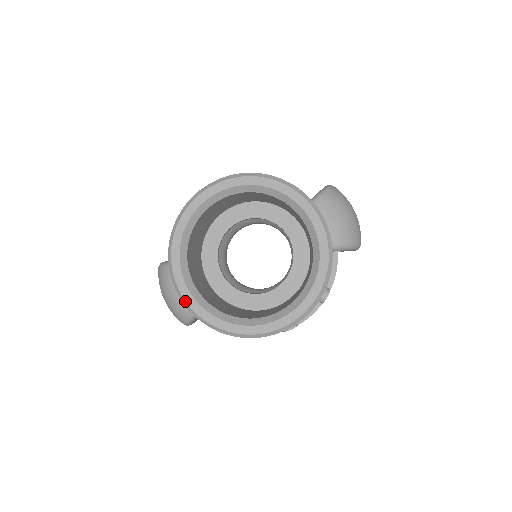
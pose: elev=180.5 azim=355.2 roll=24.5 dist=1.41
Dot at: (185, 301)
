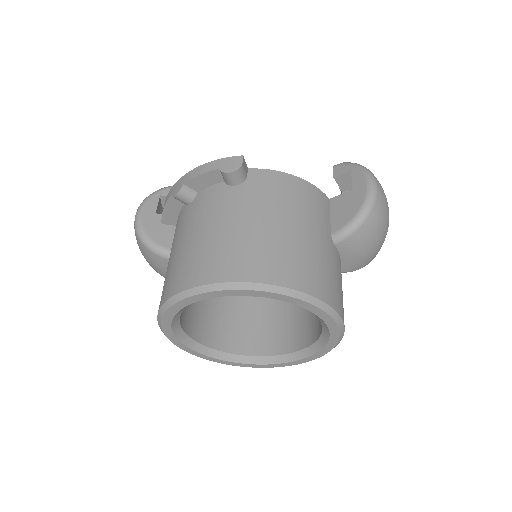
Dot at: occluded
